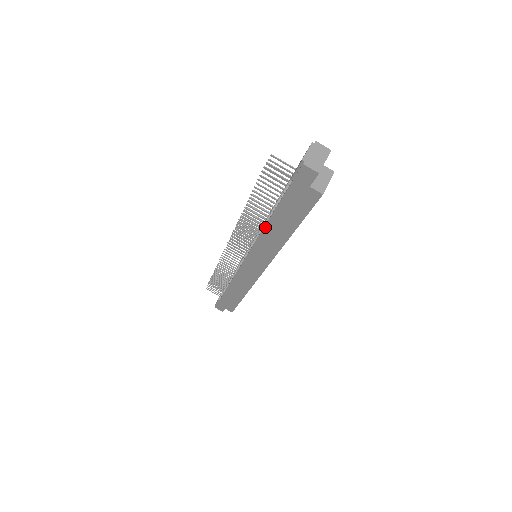
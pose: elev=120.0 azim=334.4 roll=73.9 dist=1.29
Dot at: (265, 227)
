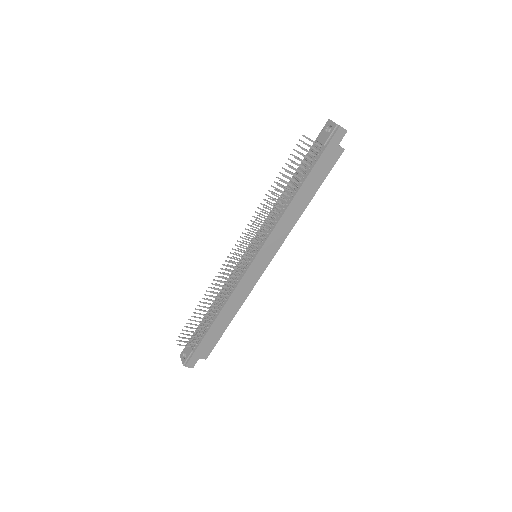
Dot at: (291, 203)
